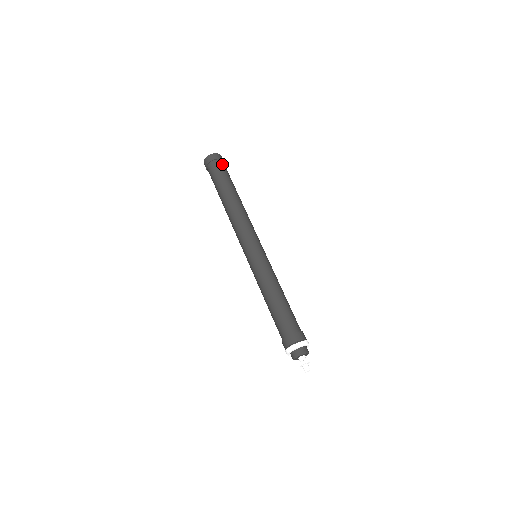
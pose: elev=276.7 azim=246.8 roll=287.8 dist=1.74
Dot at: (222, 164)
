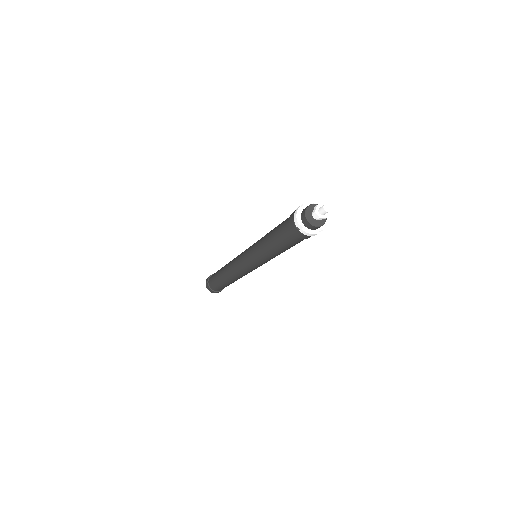
Dot at: occluded
